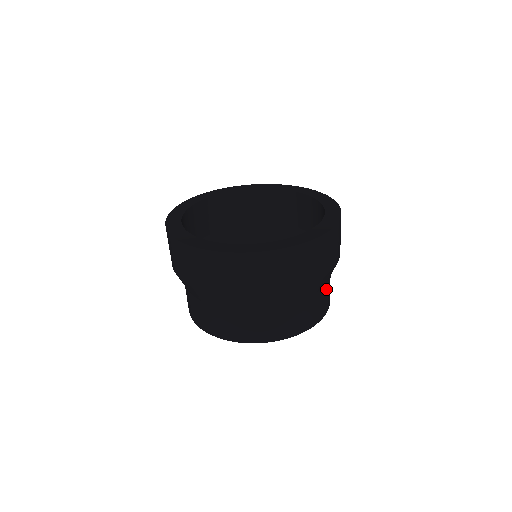
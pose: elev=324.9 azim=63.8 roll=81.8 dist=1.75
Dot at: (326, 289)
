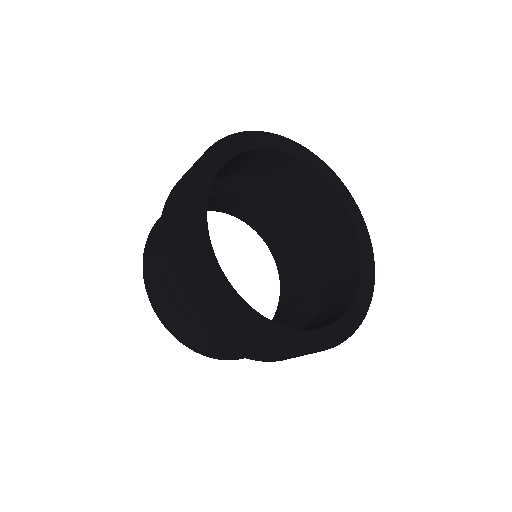
Dot at: occluded
